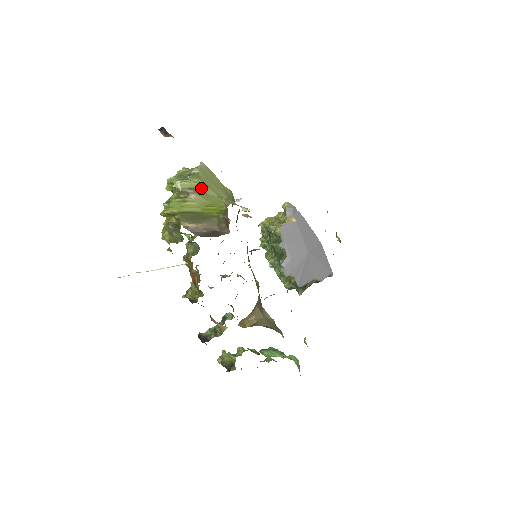
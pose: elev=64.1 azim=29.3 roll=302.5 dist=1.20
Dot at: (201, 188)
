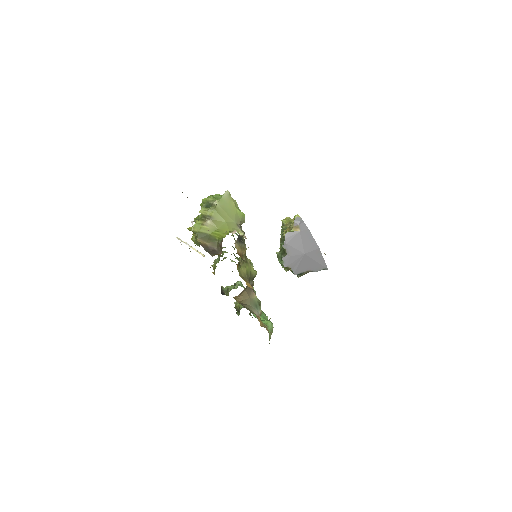
Dot at: (216, 216)
